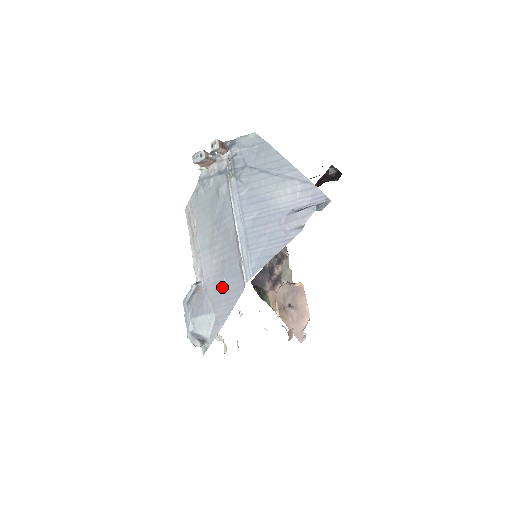
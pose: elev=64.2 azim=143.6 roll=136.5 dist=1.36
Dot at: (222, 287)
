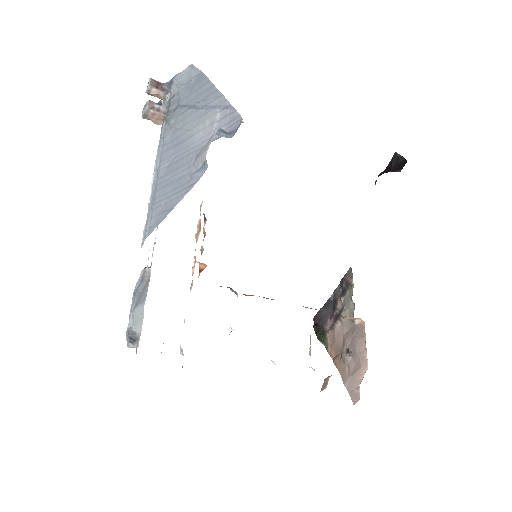
Dot at: (147, 265)
